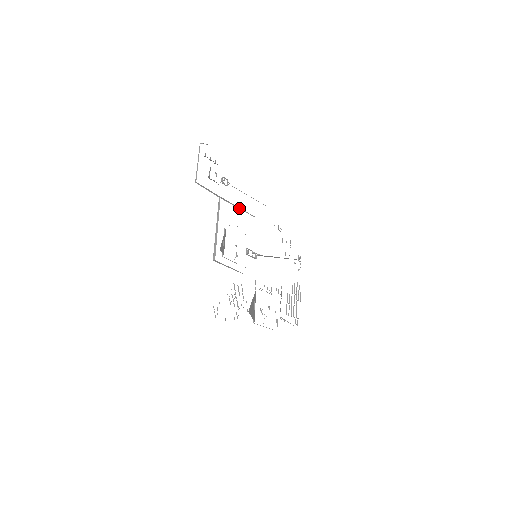
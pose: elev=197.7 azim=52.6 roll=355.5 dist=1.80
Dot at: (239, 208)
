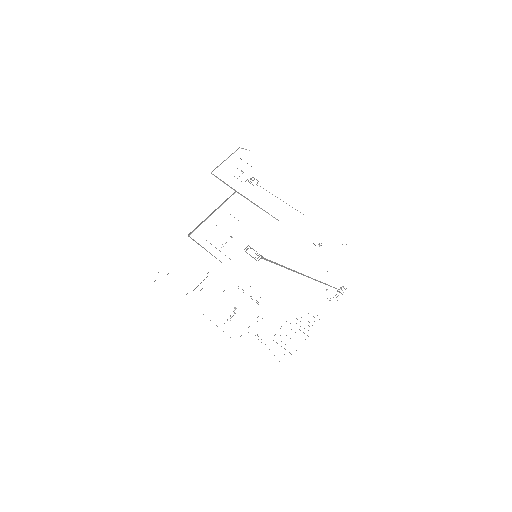
Dot at: (259, 207)
